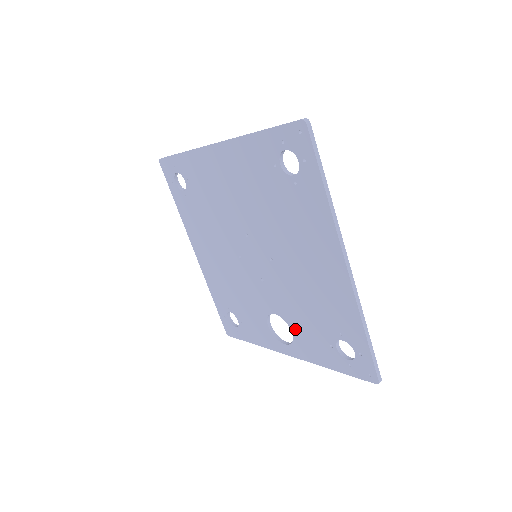
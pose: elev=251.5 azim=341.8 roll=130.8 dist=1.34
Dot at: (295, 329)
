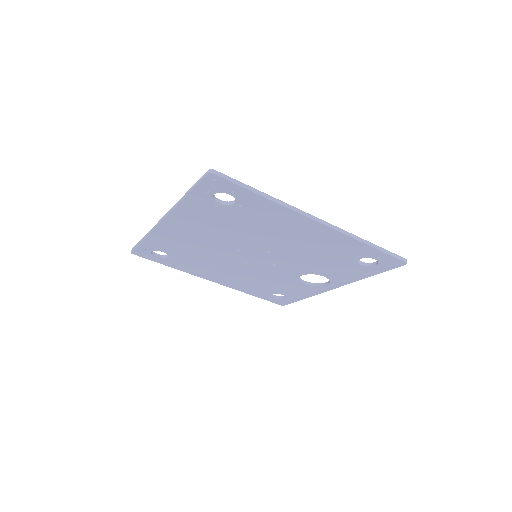
Dot at: (324, 274)
